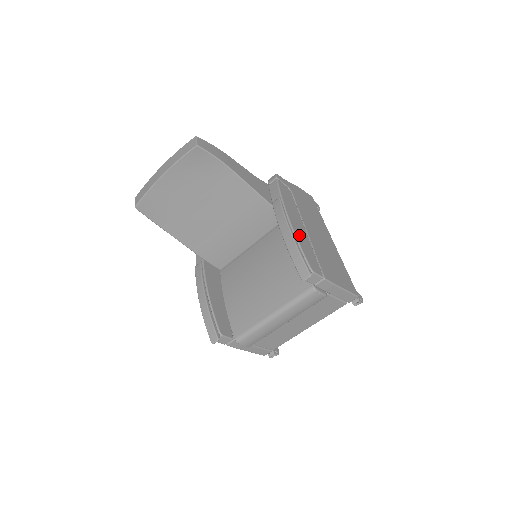
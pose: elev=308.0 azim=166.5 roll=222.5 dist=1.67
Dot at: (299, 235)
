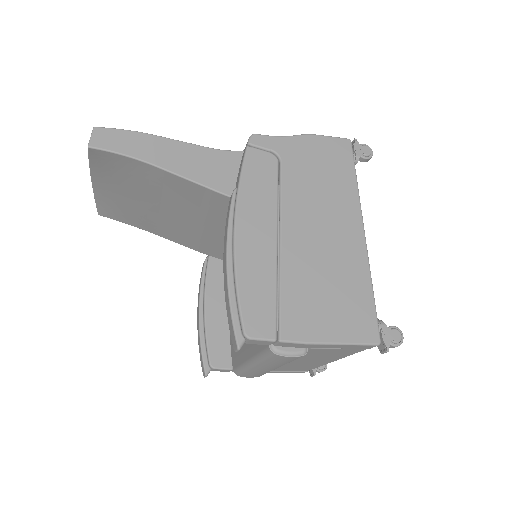
Dot at: (247, 263)
